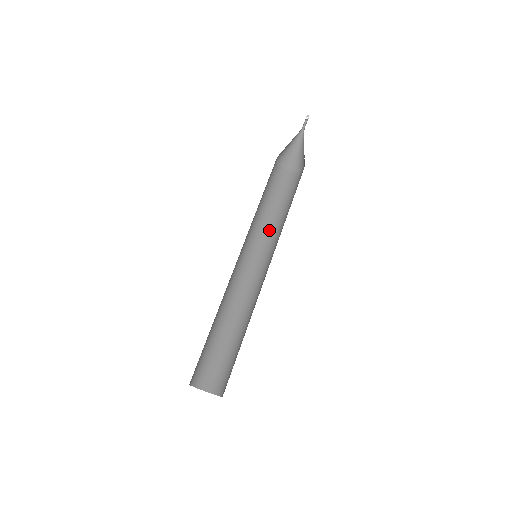
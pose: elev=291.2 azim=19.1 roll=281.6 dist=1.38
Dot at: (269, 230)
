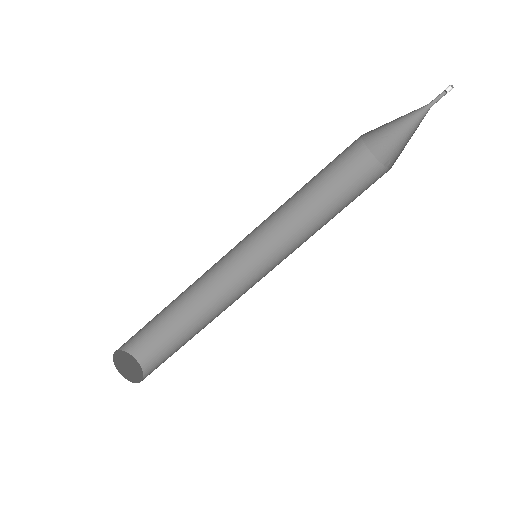
Dot at: (292, 218)
